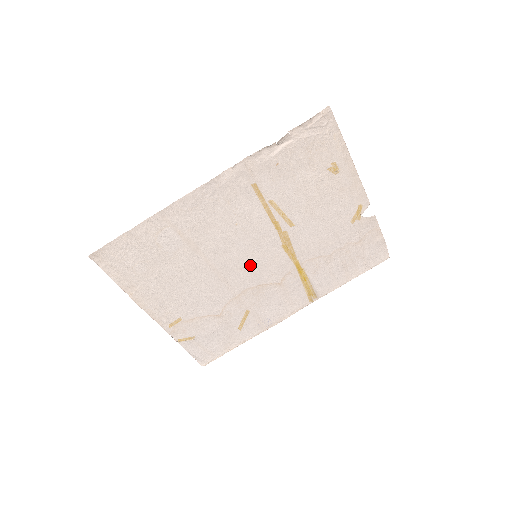
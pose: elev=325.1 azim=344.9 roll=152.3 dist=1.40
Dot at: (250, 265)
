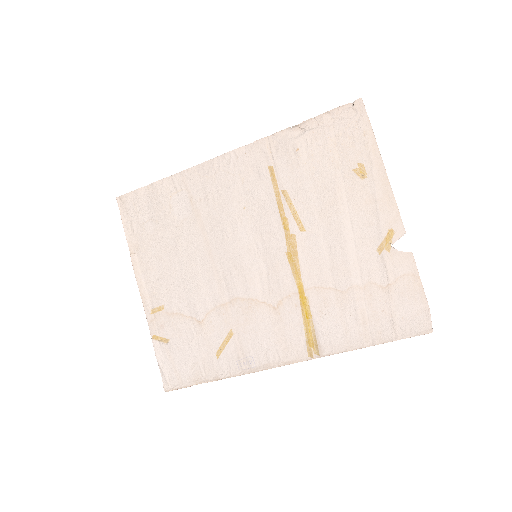
Dot at: (247, 265)
